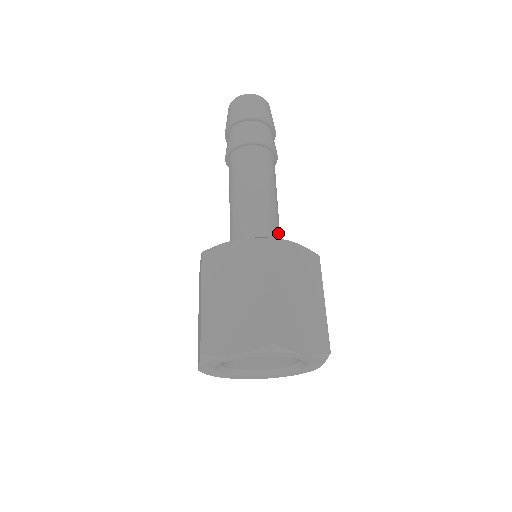
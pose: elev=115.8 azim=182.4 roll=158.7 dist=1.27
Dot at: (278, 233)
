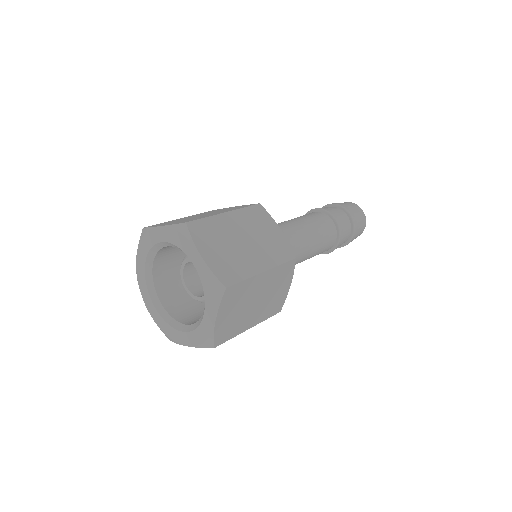
Dot at: occluded
